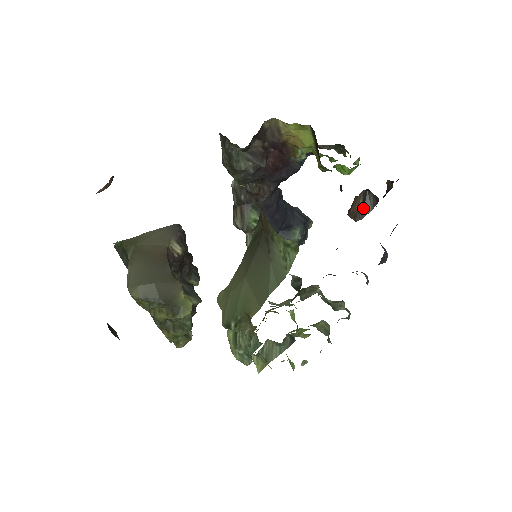
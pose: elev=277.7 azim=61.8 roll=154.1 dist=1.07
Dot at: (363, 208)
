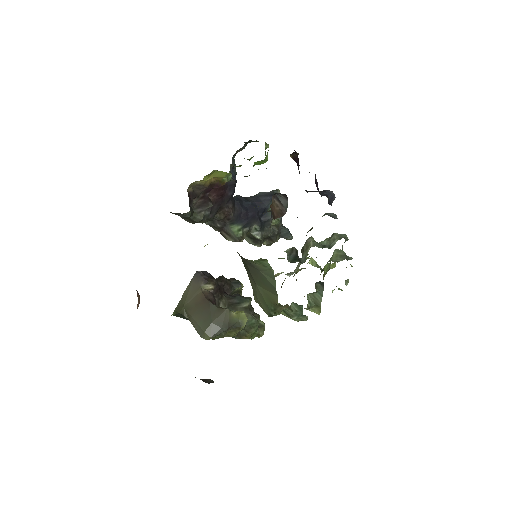
Dot at: (282, 204)
